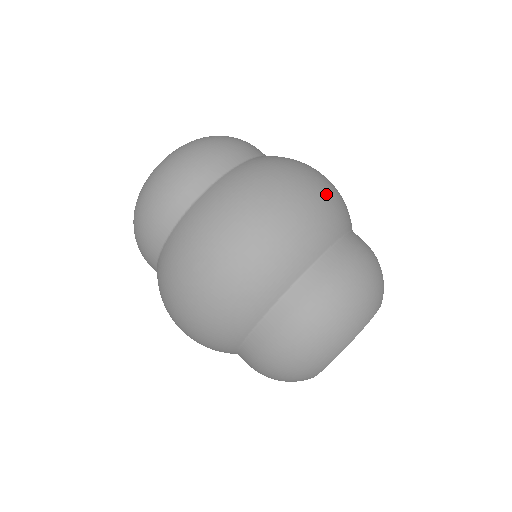
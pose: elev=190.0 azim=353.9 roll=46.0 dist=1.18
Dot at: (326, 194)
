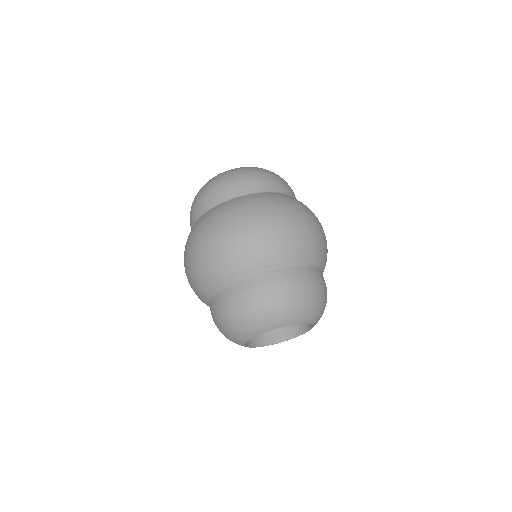
Dot at: (287, 234)
